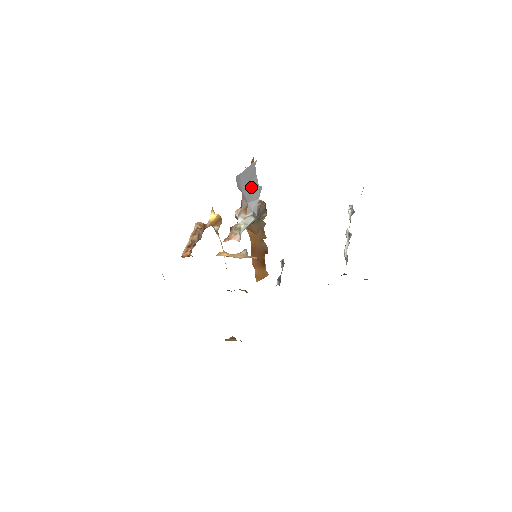
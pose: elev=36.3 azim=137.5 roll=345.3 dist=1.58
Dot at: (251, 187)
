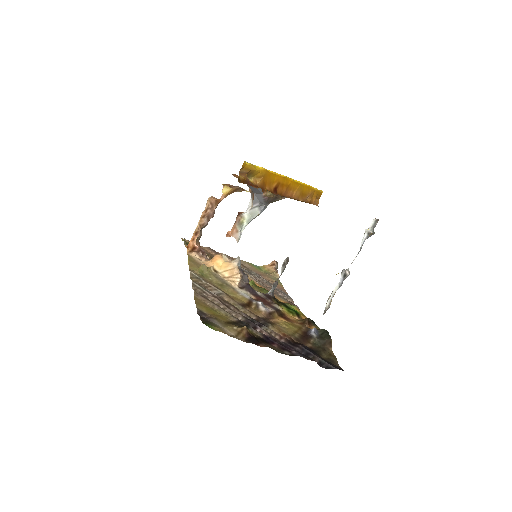
Dot at: (249, 187)
